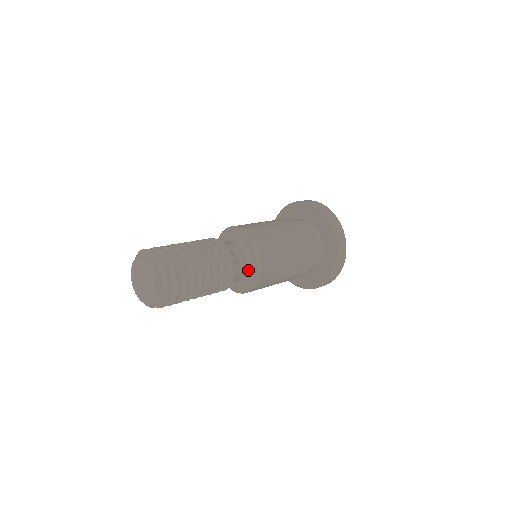
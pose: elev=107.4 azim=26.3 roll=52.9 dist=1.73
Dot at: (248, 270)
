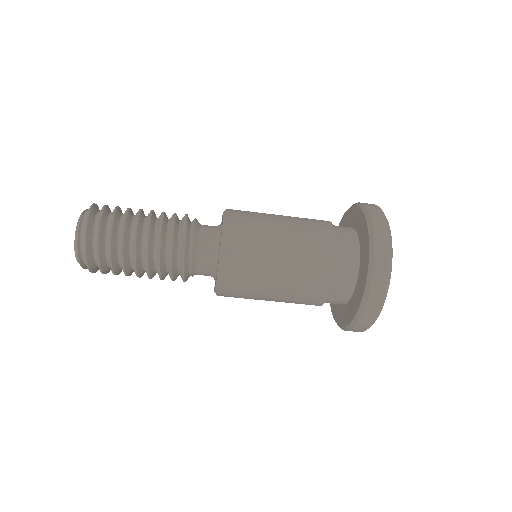
Dot at: (215, 274)
